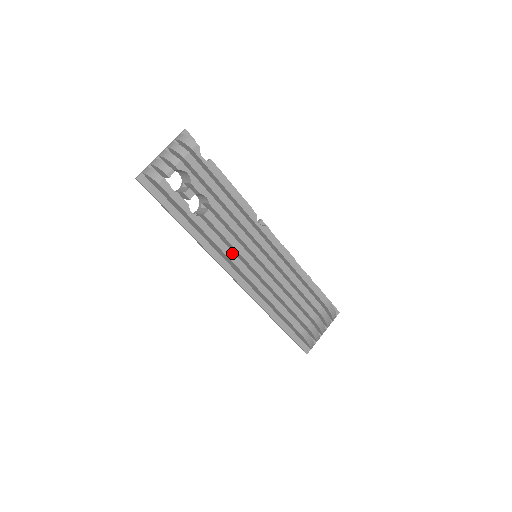
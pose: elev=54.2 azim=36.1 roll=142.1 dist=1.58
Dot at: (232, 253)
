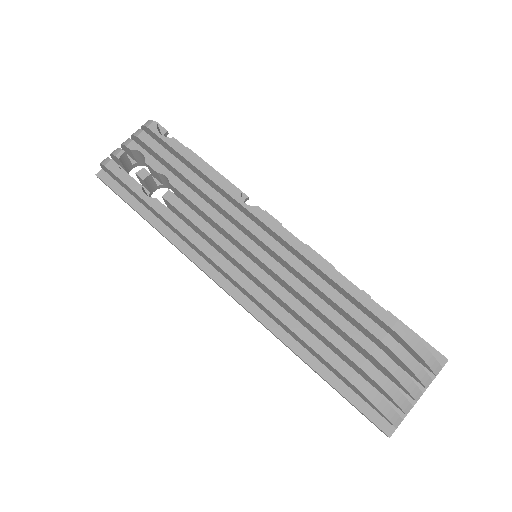
Dot at: (205, 243)
